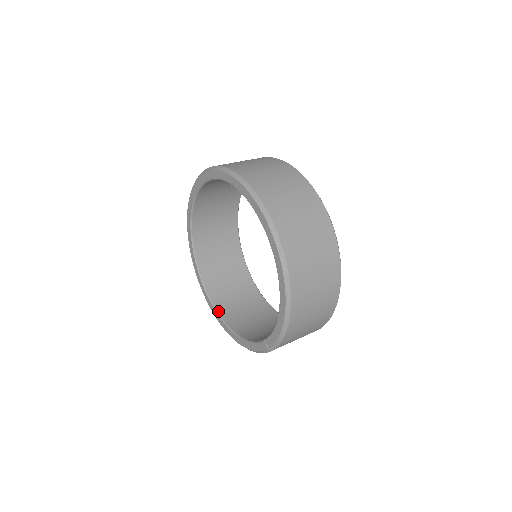
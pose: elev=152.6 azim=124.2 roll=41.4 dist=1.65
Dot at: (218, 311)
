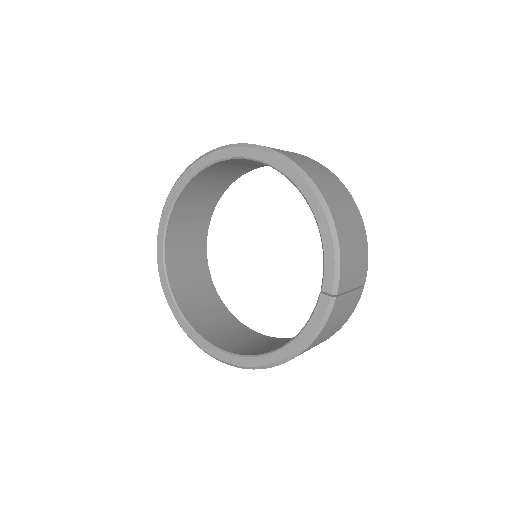
Dot at: (243, 354)
